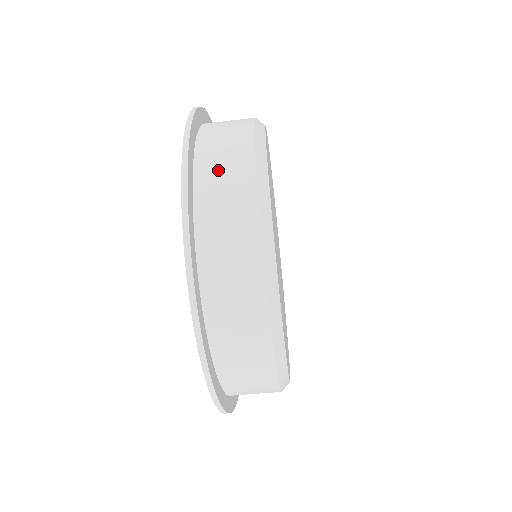
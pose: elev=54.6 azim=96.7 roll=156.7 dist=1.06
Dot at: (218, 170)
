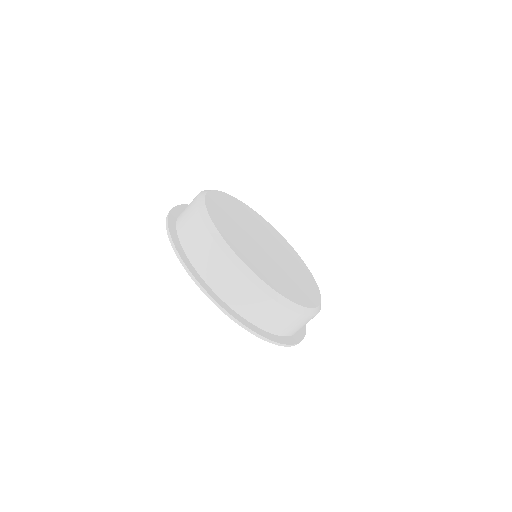
Dot at: (184, 213)
